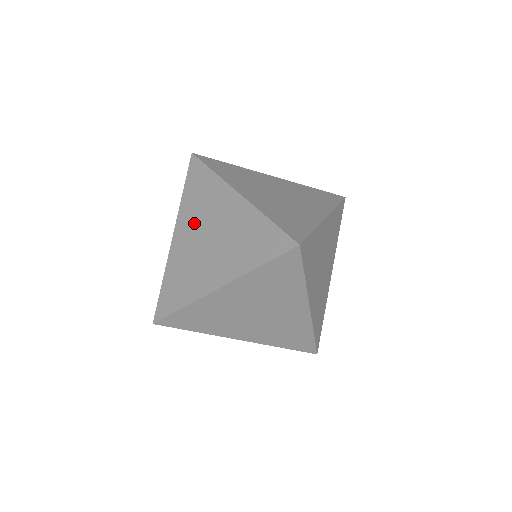
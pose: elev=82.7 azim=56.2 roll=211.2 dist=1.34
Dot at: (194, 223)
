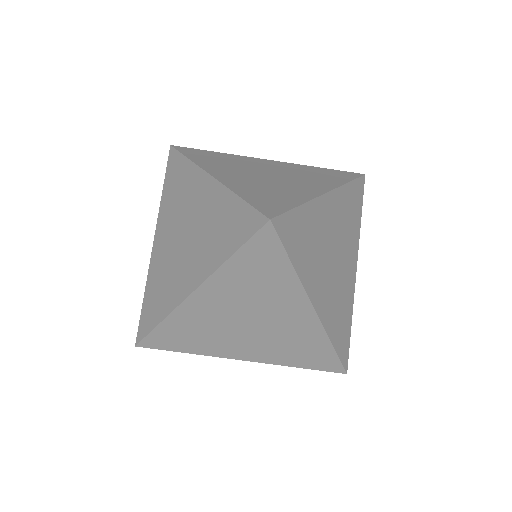
Dot at: (171, 221)
